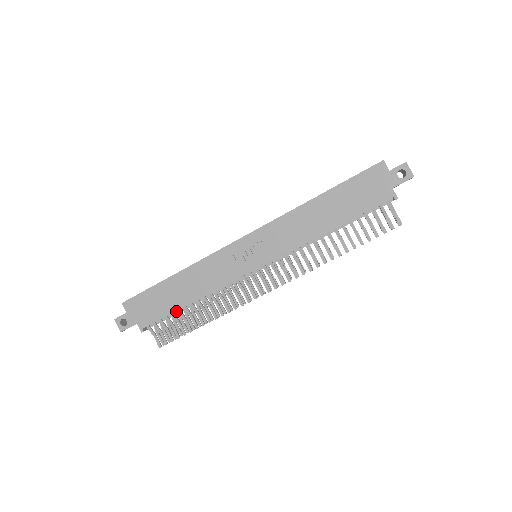
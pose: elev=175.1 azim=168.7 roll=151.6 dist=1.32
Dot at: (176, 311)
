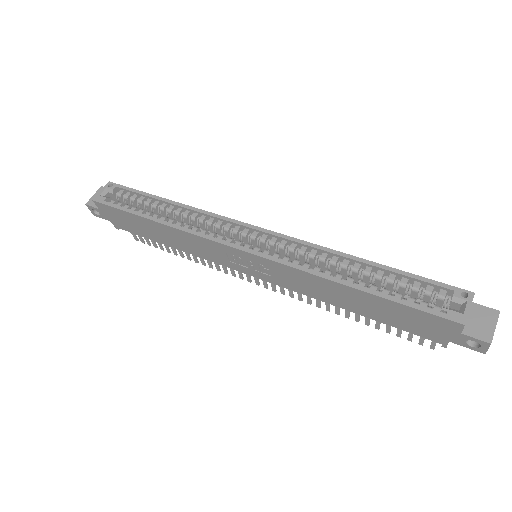
Dot at: occluded
